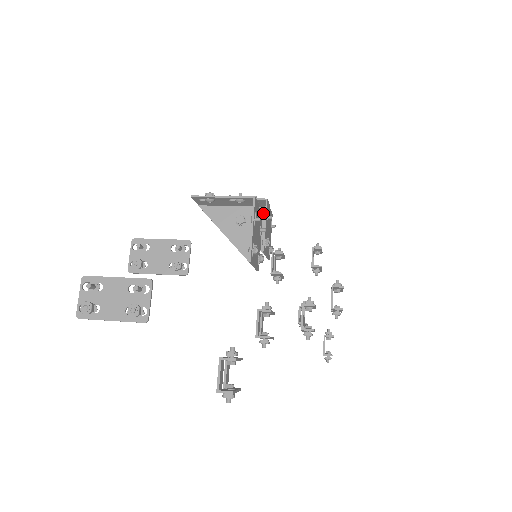
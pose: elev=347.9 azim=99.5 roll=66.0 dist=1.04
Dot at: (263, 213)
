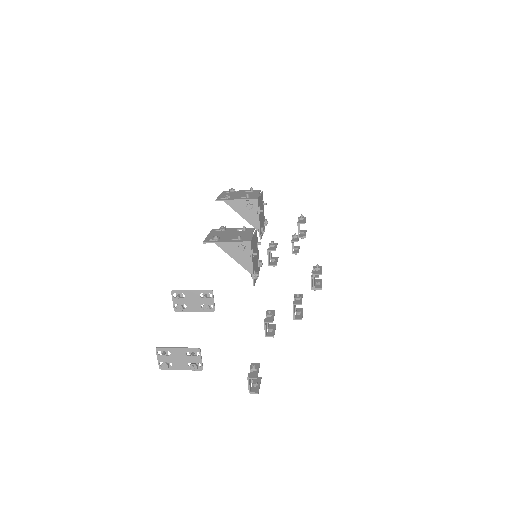
Dot at: (255, 201)
